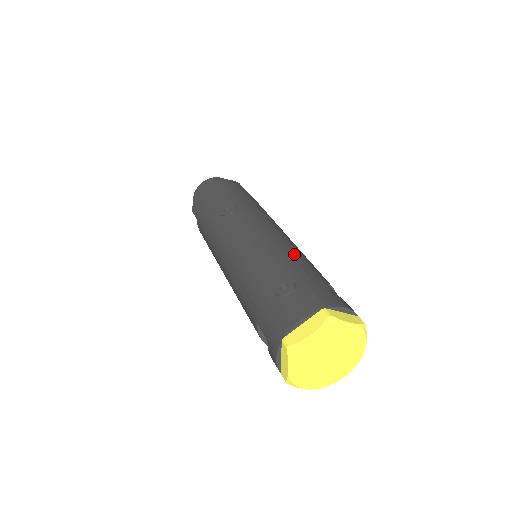
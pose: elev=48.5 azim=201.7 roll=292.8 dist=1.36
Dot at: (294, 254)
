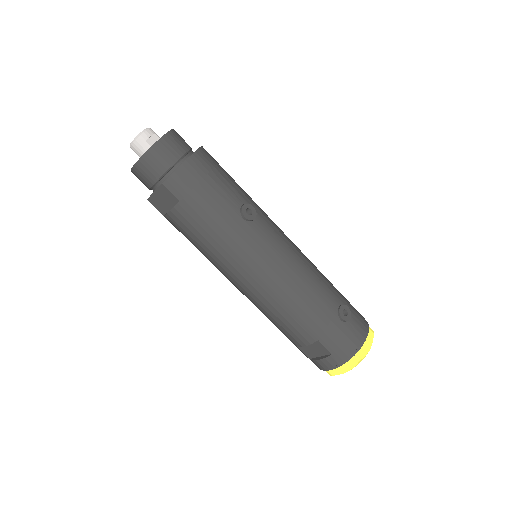
Dot at: occluded
